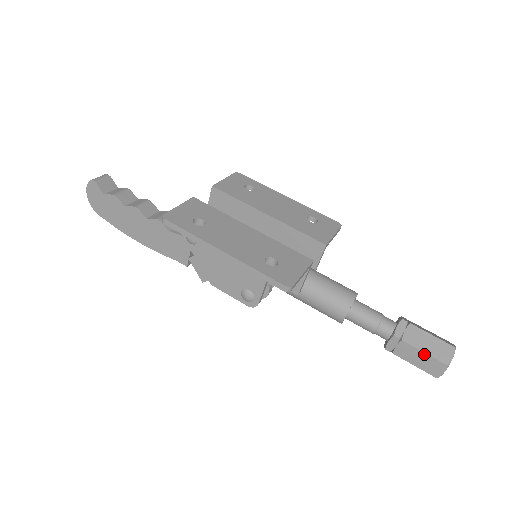
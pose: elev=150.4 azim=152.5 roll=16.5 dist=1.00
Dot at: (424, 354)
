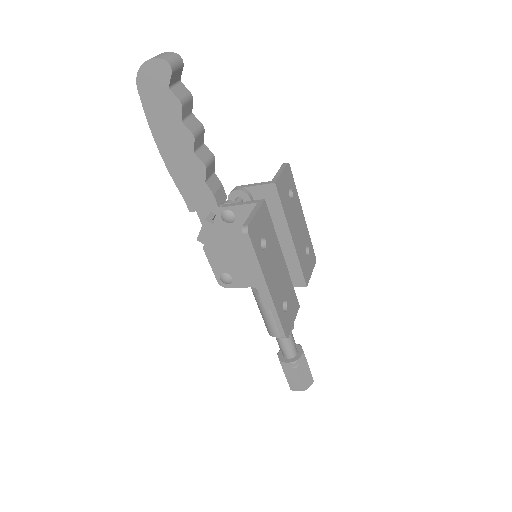
Dot at: (299, 380)
